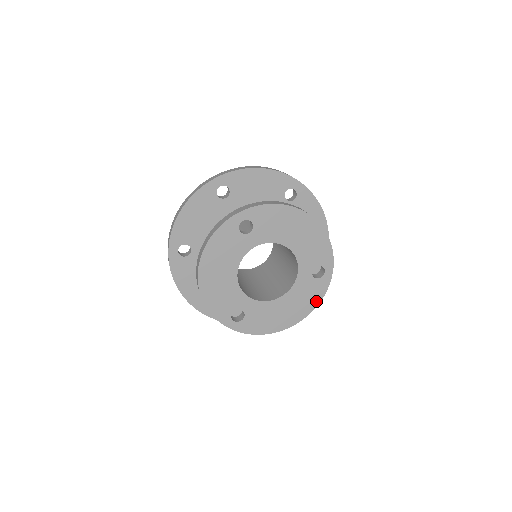
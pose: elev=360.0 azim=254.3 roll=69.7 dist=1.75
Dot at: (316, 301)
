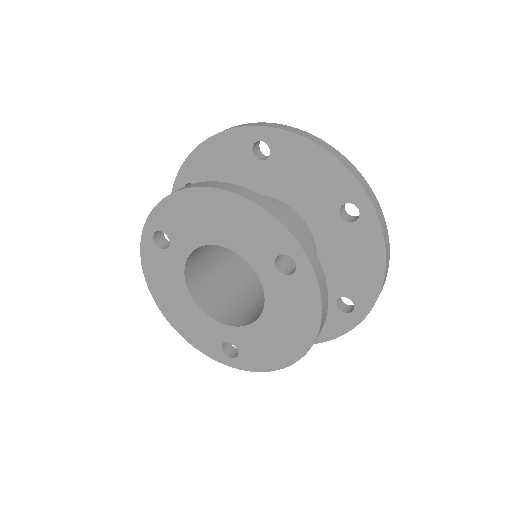
Dot at: (315, 309)
